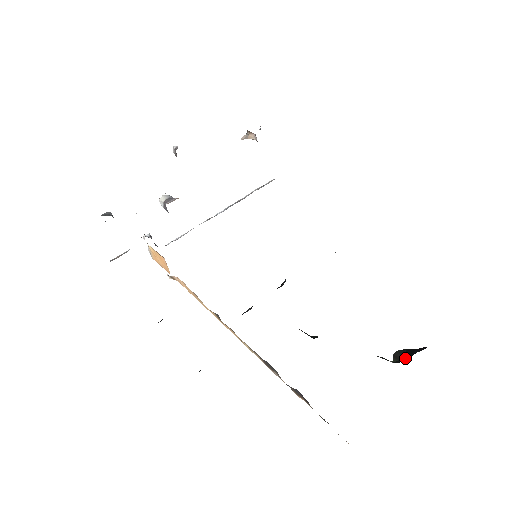
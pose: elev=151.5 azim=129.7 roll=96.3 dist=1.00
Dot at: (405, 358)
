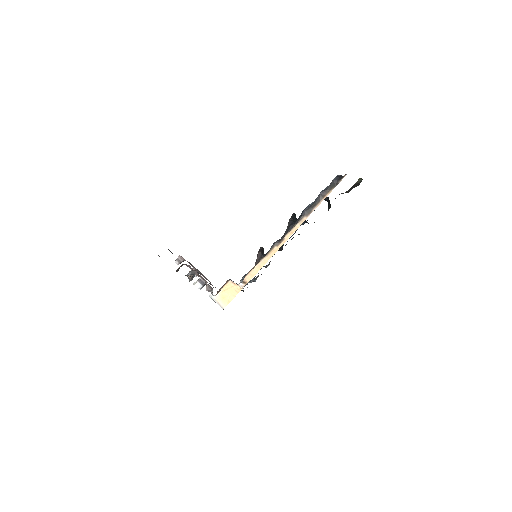
Dot at: (329, 201)
